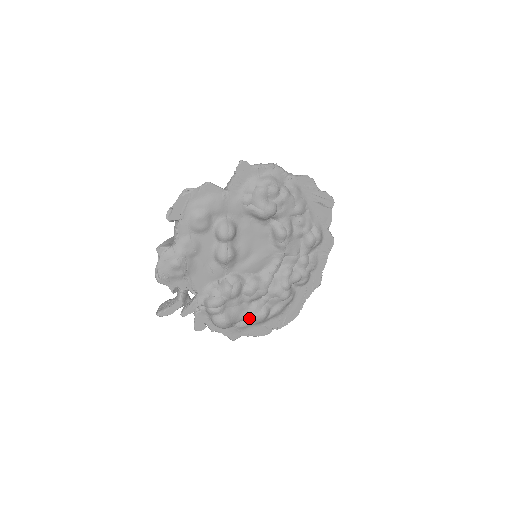
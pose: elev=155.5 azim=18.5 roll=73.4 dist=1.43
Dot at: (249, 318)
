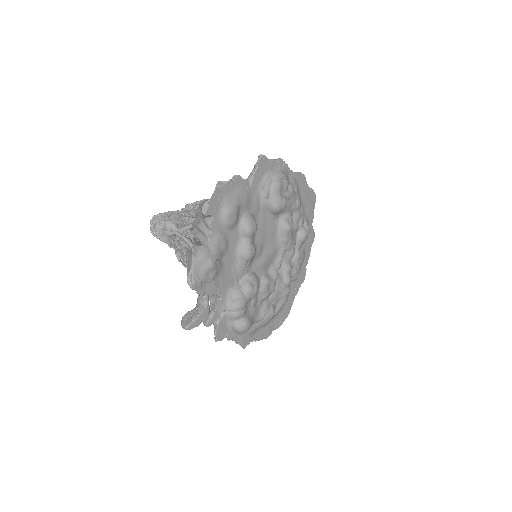
Dot at: (261, 319)
